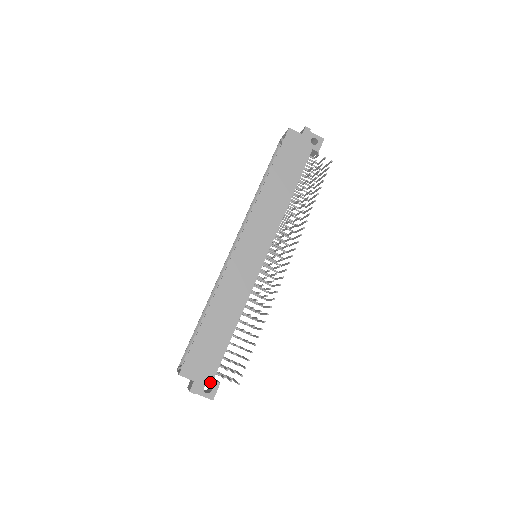
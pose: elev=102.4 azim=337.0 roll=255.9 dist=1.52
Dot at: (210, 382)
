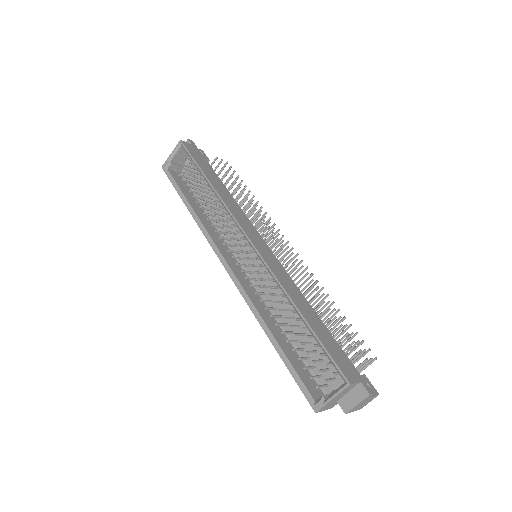
Dot at: occluded
